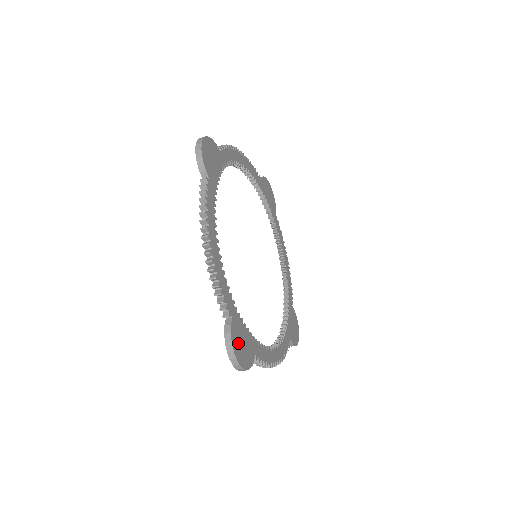
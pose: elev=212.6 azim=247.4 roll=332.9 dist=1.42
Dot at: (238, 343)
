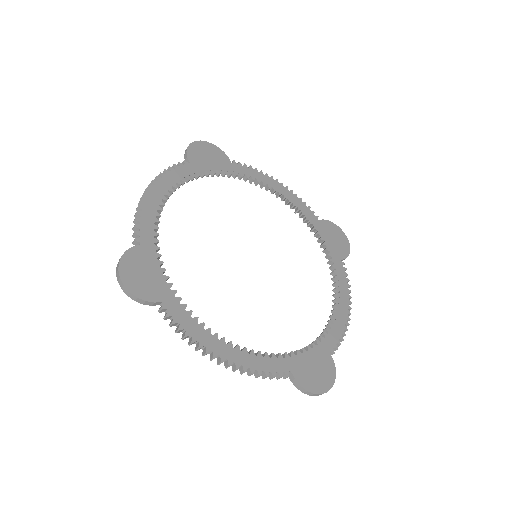
Dot at: (312, 379)
